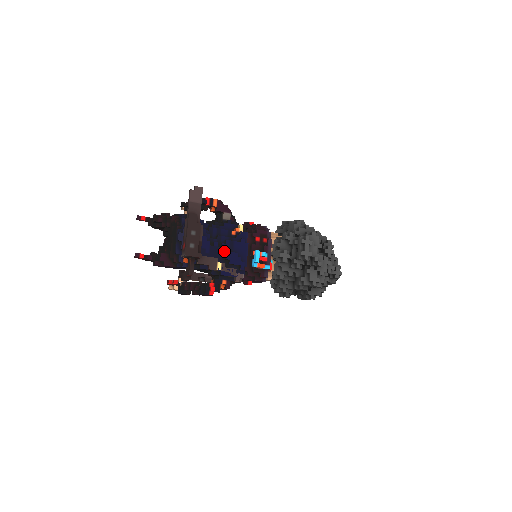
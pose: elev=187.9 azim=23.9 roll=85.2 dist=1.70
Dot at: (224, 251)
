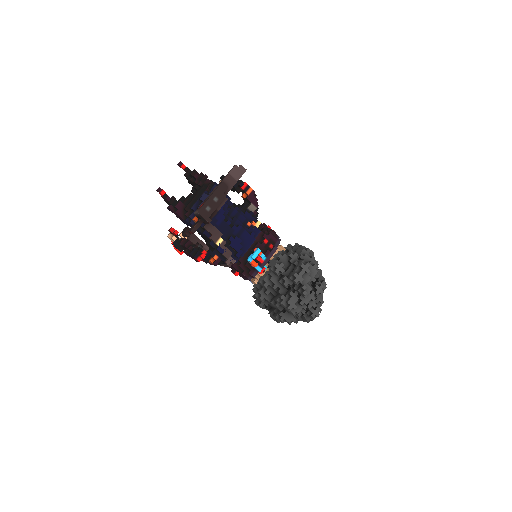
Dot at: (232, 232)
